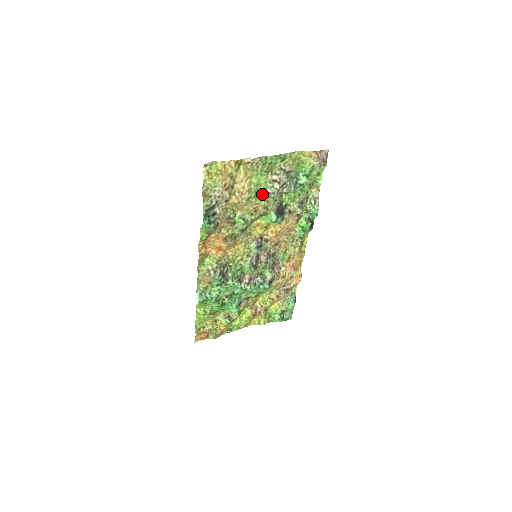
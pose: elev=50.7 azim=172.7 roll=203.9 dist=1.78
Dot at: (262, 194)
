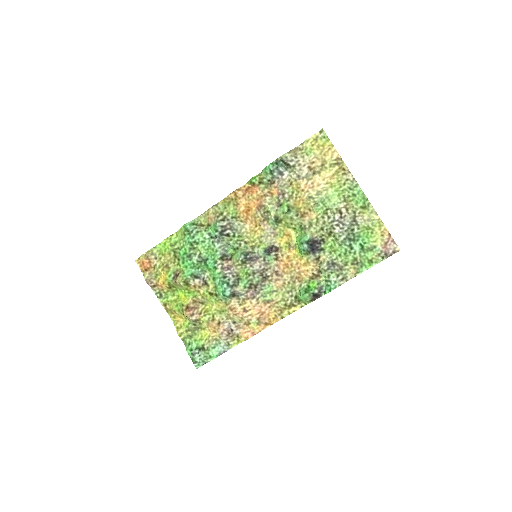
Dot at: (322, 209)
